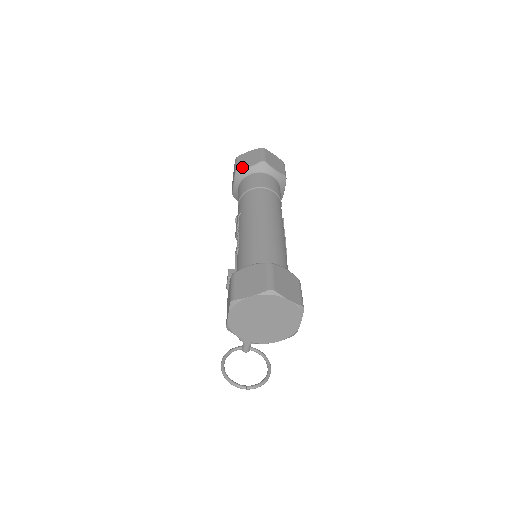
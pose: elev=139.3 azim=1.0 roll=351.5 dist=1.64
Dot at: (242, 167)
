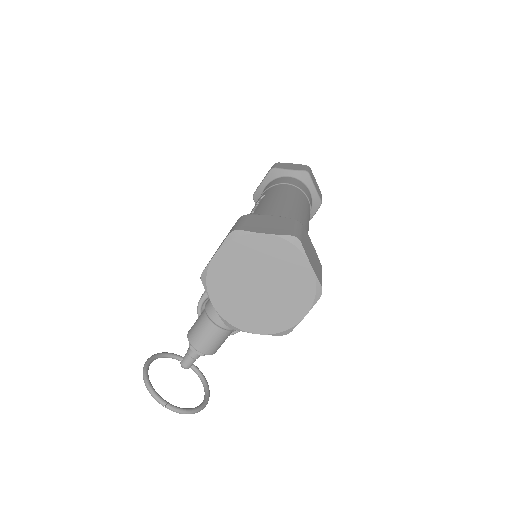
Dot at: (281, 167)
